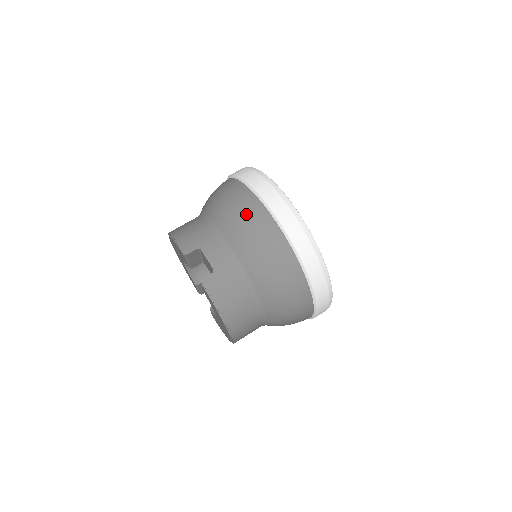
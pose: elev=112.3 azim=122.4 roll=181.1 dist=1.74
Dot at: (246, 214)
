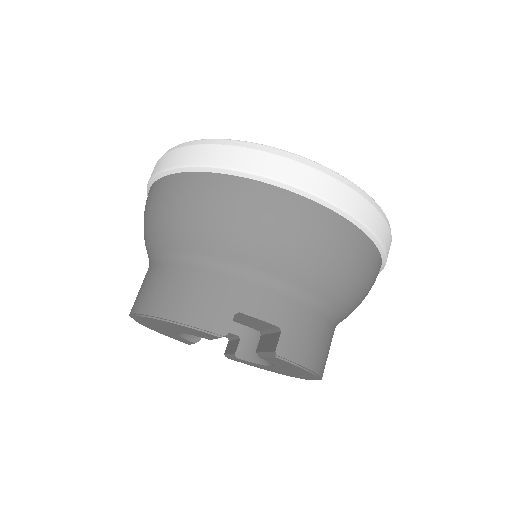
Dot at: (274, 220)
